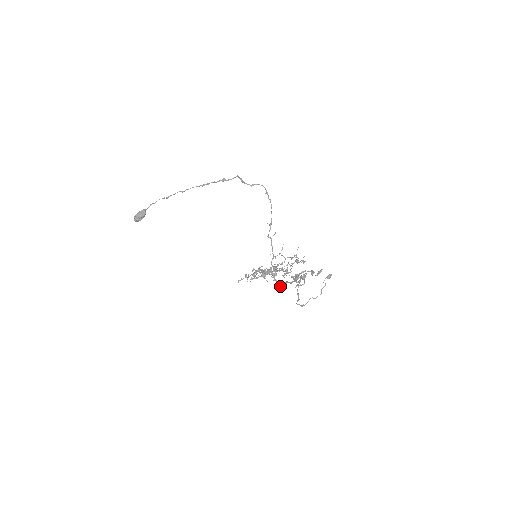
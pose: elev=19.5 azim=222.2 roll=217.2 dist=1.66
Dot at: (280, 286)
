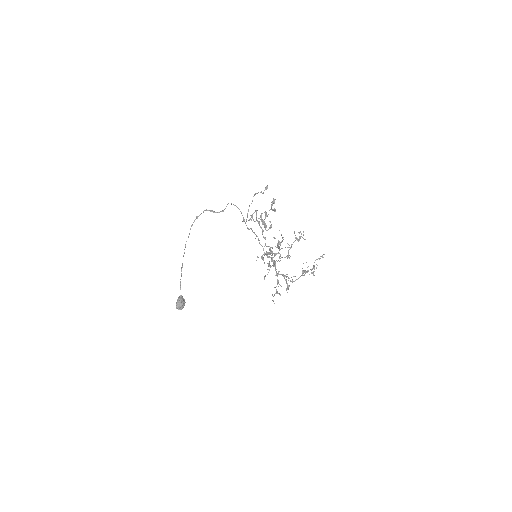
Dot at: (269, 250)
